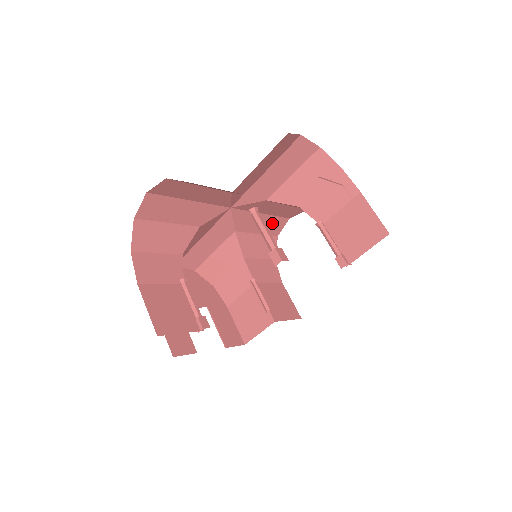
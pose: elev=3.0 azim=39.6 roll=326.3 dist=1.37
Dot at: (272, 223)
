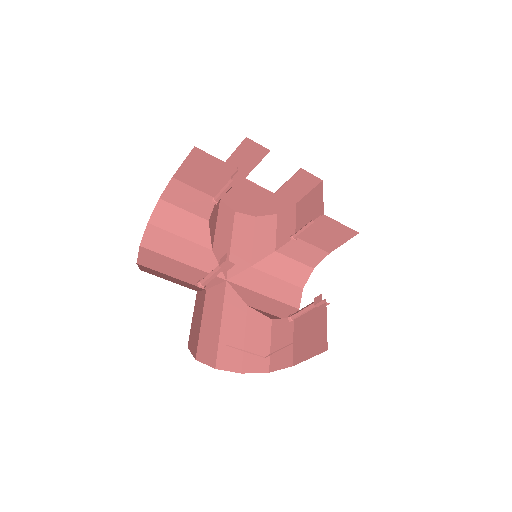
Dot at: (283, 309)
